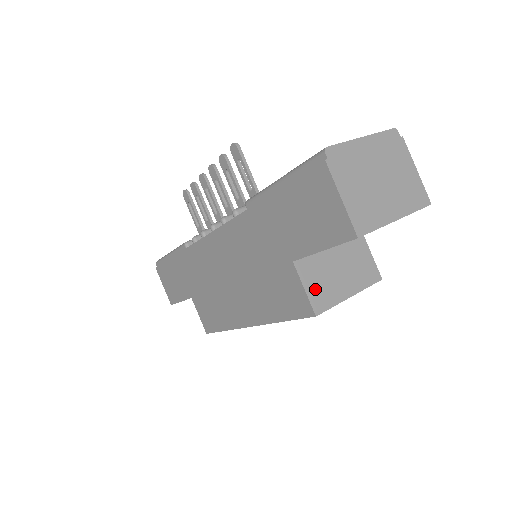
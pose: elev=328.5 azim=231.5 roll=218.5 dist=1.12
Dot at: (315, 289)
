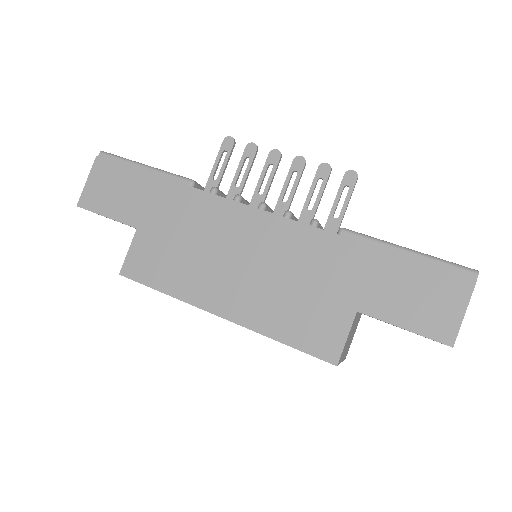
Dot at: (346, 343)
